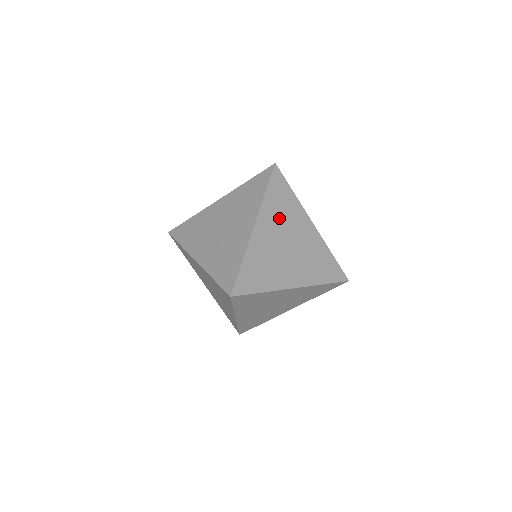
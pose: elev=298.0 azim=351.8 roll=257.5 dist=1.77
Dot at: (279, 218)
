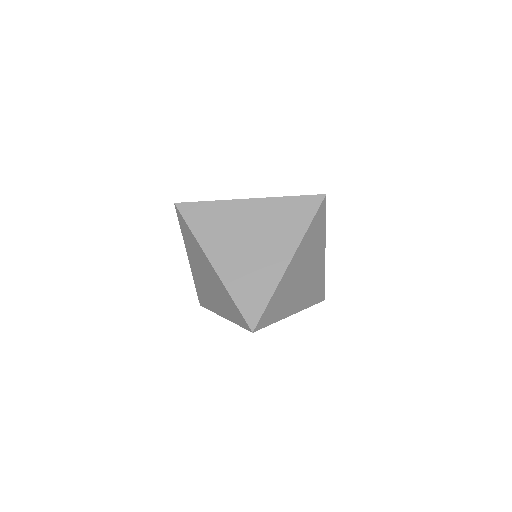
Dot at: (221, 234)
